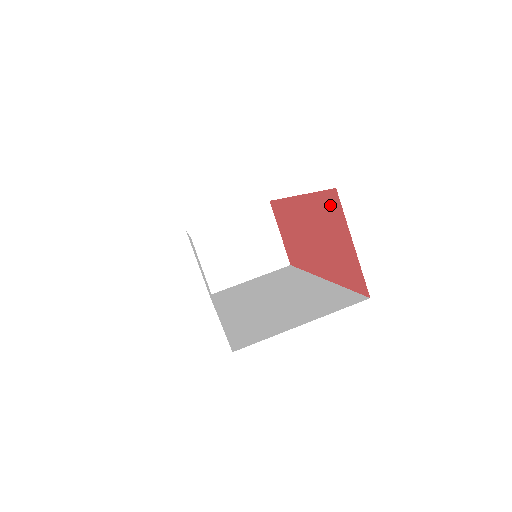
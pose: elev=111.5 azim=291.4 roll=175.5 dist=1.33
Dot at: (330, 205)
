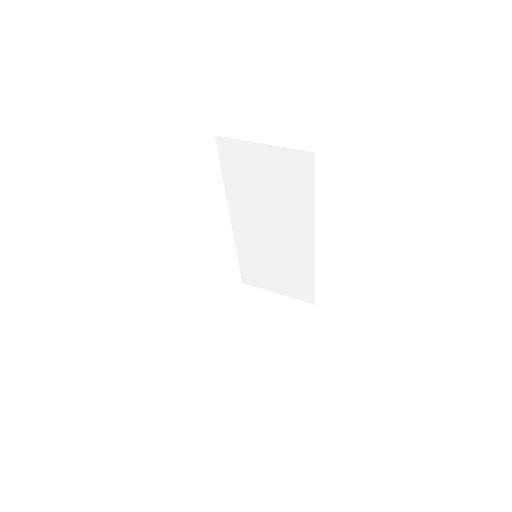
Dot at: occluded
